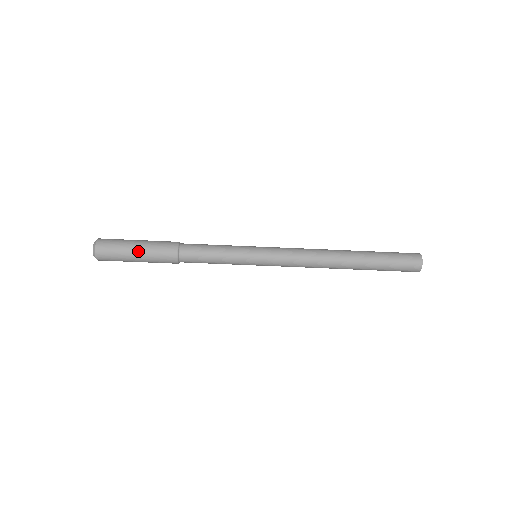
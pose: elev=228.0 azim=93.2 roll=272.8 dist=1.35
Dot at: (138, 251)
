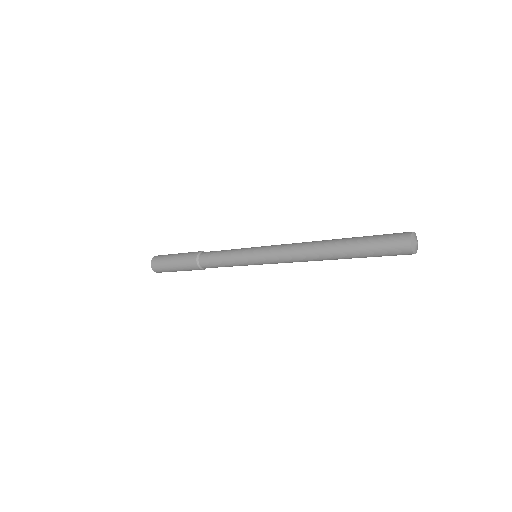
Dot at: occluded
